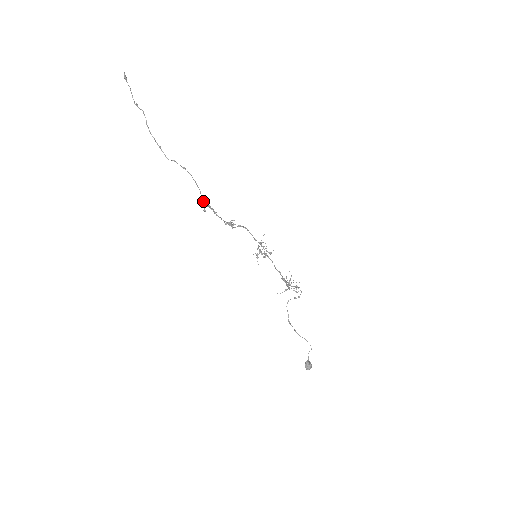
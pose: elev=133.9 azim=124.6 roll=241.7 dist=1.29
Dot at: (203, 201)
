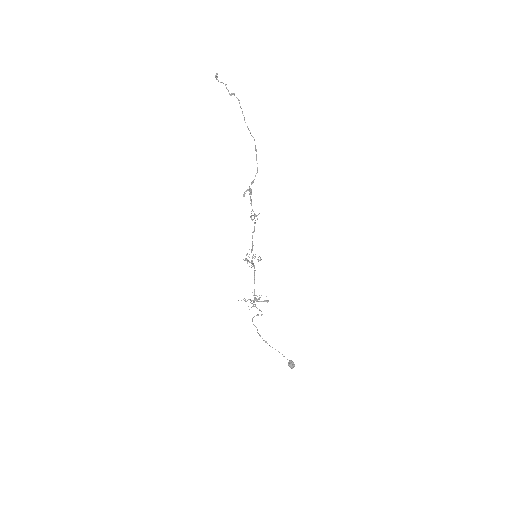
Dot at: (249, 186)
